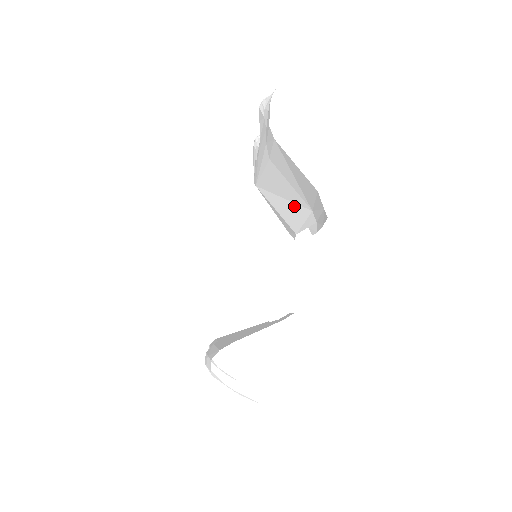
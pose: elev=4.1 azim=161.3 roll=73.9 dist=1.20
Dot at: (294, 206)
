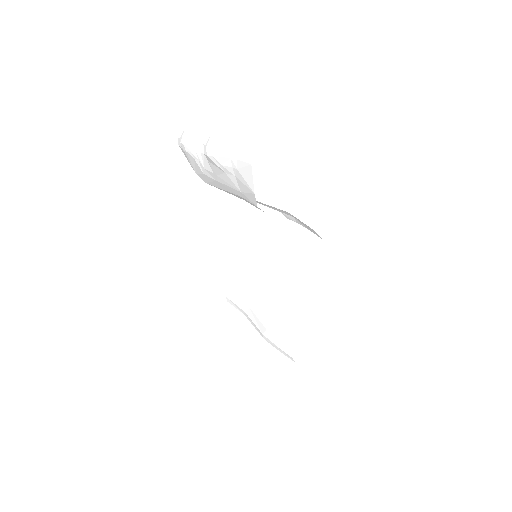
Dot at: occluded
